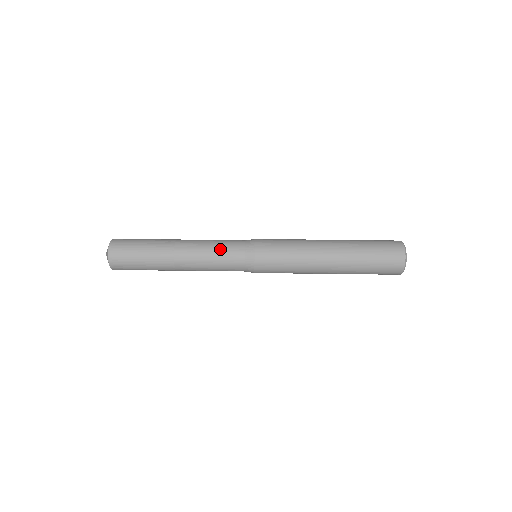
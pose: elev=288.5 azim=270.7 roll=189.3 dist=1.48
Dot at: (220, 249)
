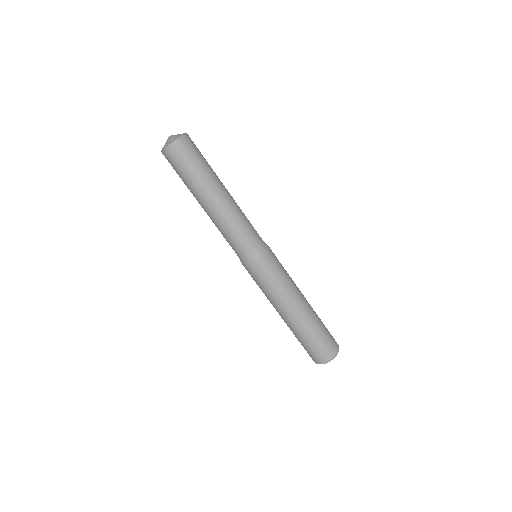
Dot at: (247, 225)
